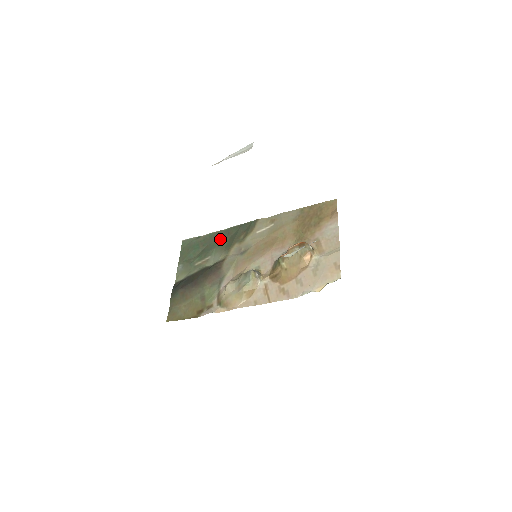
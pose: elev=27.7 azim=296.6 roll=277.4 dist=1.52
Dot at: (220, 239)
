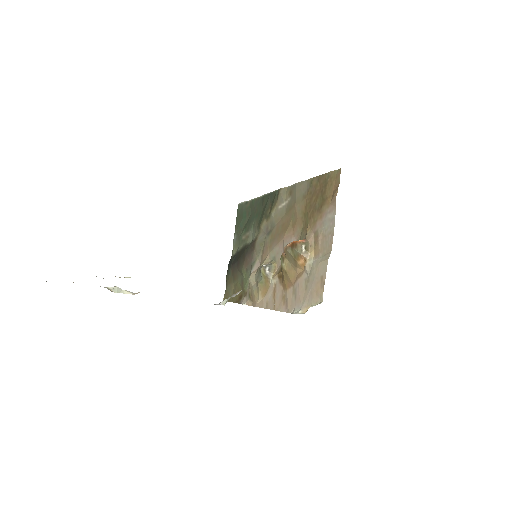
Dot at: (257, 209)
